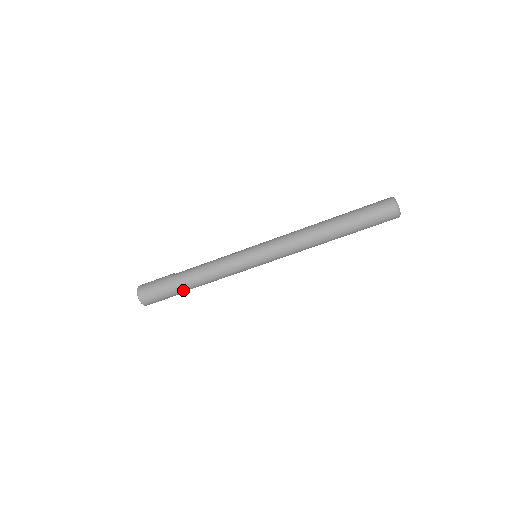
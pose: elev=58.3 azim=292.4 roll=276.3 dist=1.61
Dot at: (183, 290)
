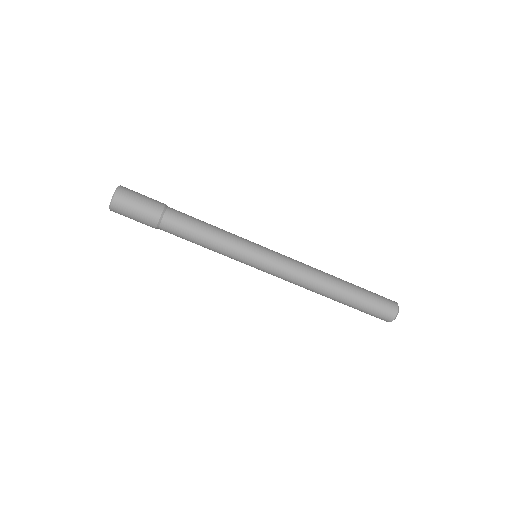
Dot at: (164, 229)
